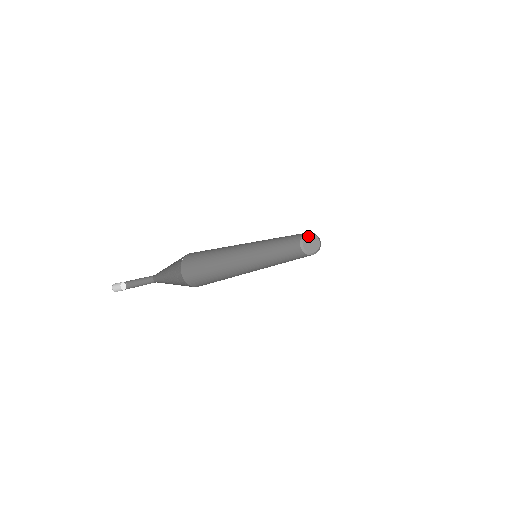
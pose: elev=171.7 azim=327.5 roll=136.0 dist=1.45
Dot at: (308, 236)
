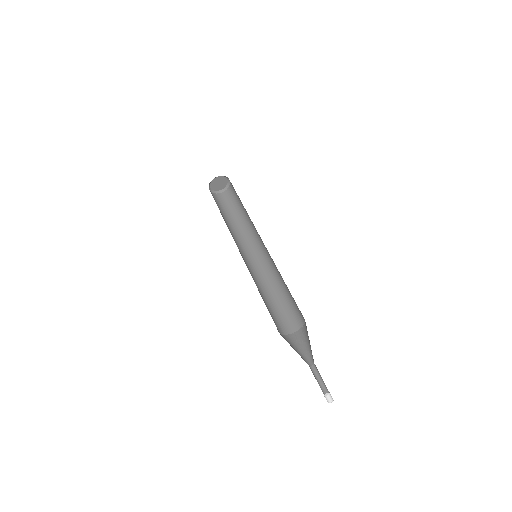
Dot at: (213, 181)
